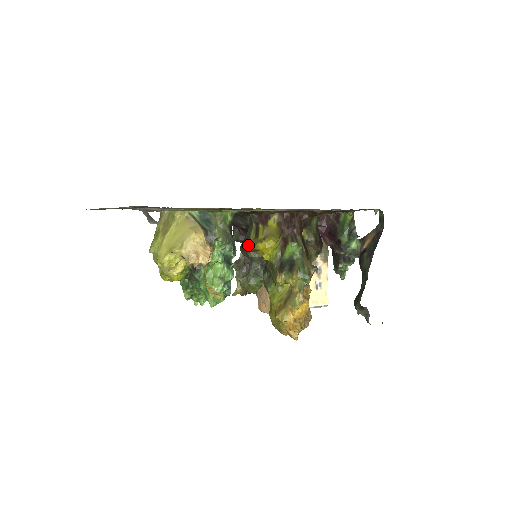
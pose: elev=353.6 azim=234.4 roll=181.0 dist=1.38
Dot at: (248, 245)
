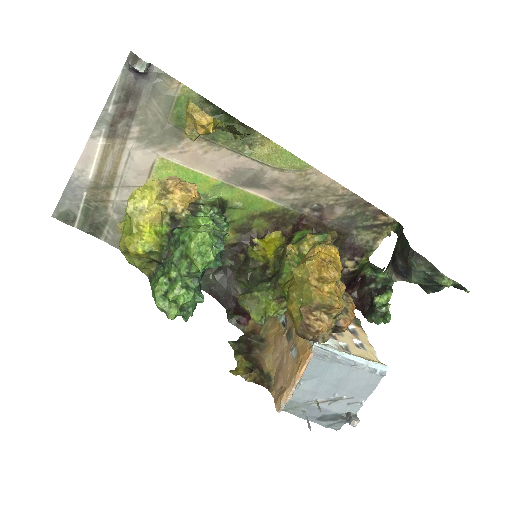
Dot at: (245, 263)
